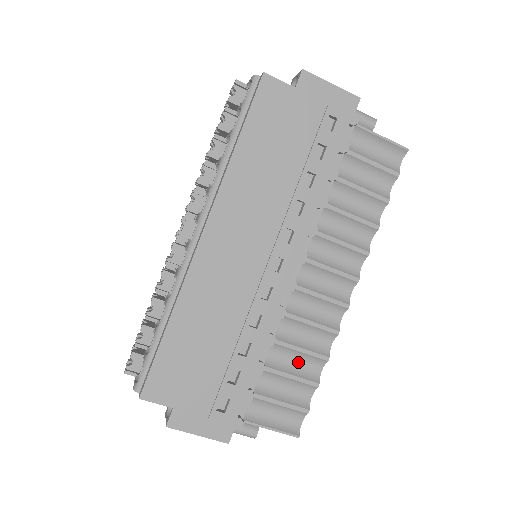
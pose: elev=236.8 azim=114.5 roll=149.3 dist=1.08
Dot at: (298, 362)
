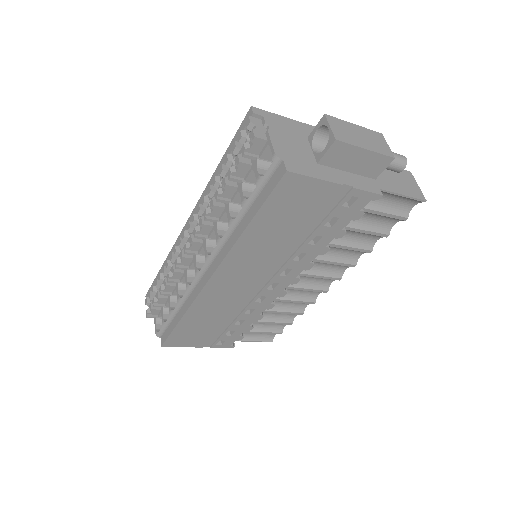
Dot at: (279, 314)
